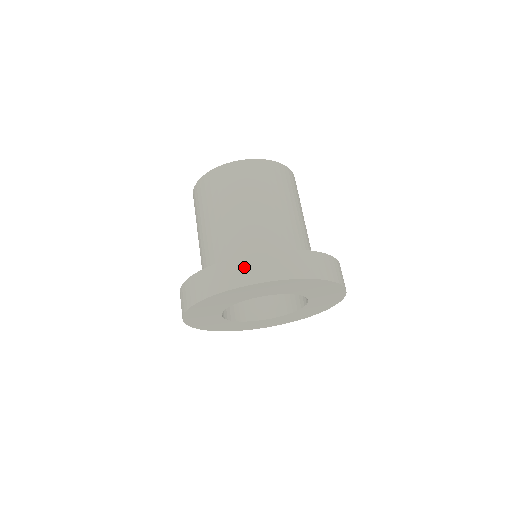
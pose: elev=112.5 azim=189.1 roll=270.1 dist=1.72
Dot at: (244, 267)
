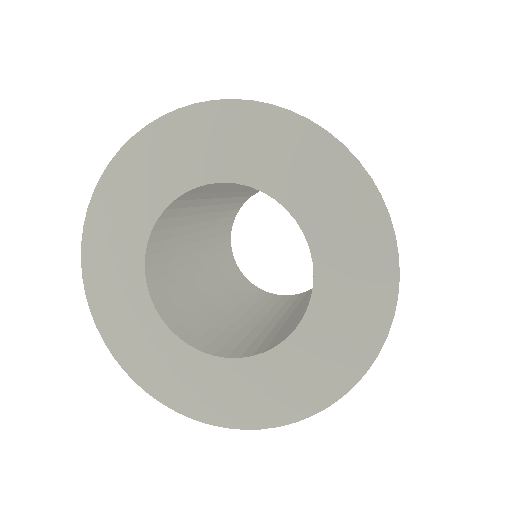
Dot at: occluded
